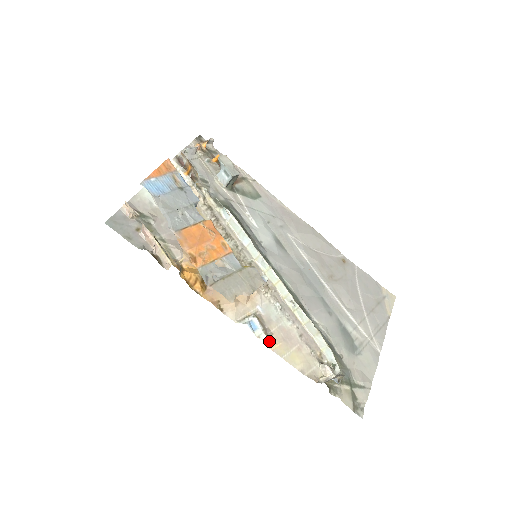
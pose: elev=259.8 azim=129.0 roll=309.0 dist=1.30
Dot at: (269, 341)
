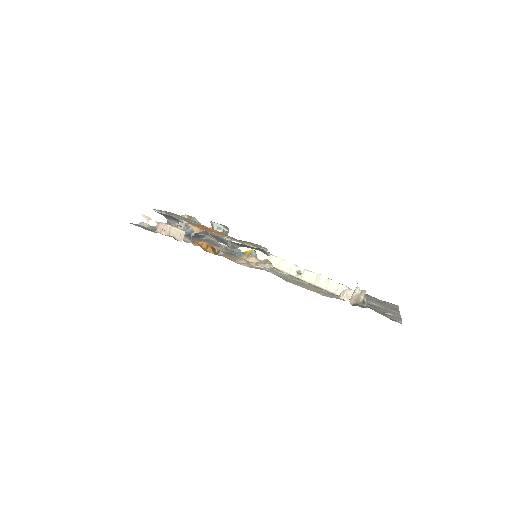
Dot at: occluded
